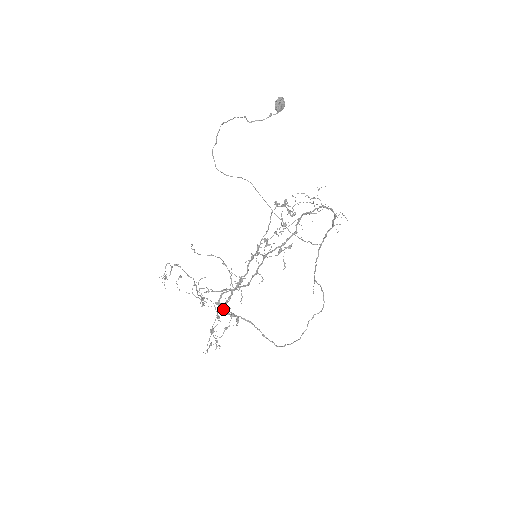
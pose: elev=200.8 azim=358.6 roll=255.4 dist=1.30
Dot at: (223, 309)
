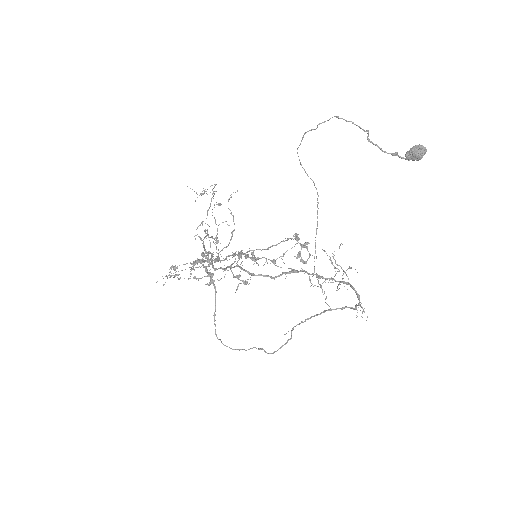
Dot at: (193, 263)
